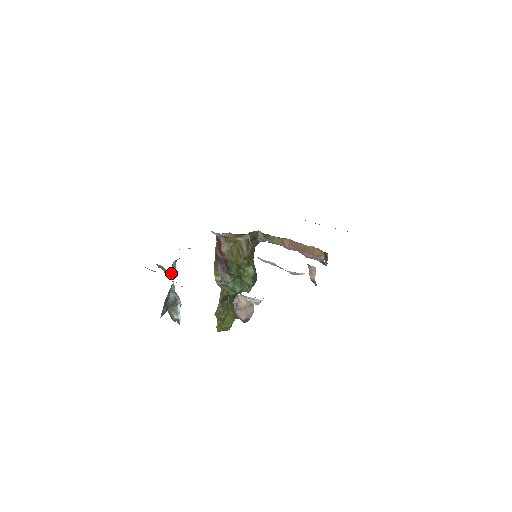
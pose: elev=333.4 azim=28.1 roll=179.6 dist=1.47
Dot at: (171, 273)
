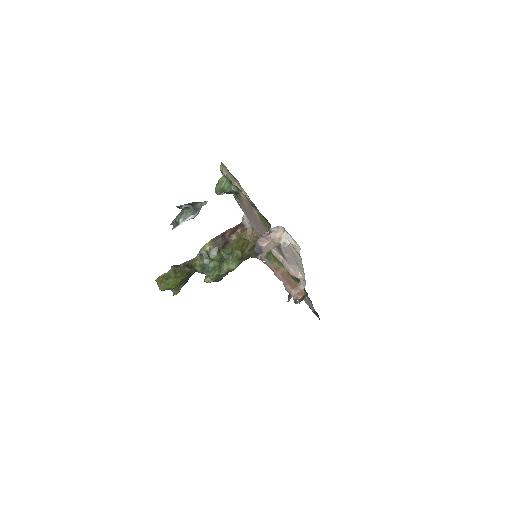
Dot at: (230, 187)
